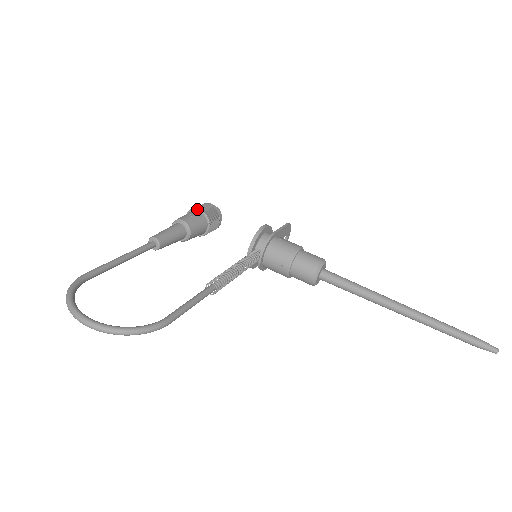
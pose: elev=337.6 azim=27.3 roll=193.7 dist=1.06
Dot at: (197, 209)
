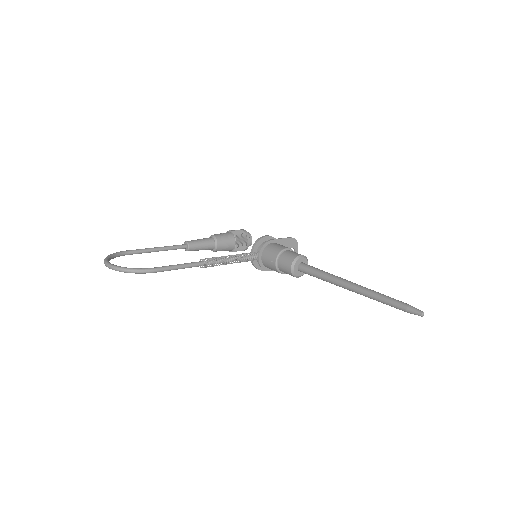
Dot at: (229, 231)
